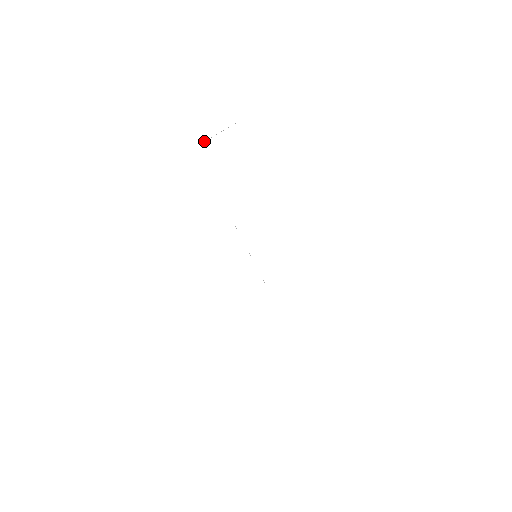
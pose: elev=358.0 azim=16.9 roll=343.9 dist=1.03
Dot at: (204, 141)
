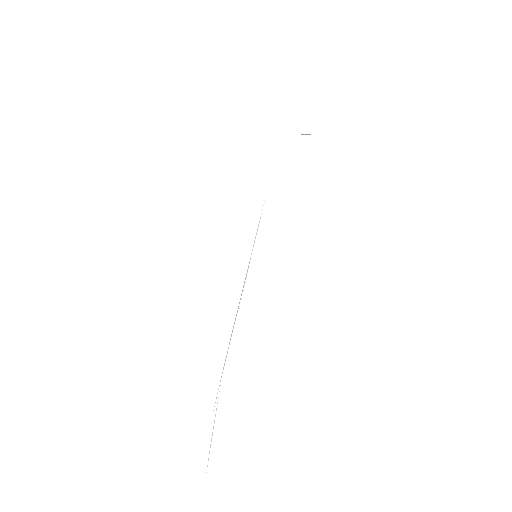
Dot at: occluded
